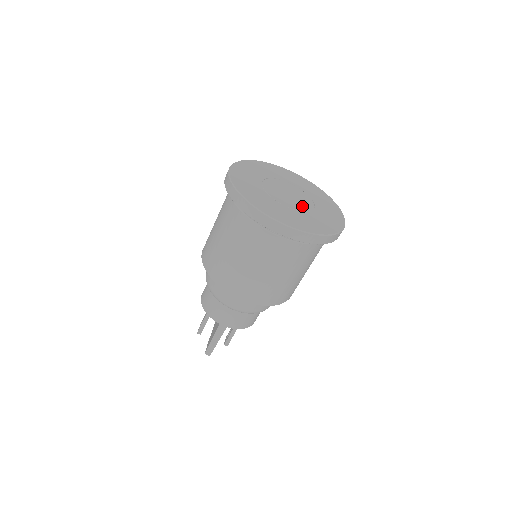
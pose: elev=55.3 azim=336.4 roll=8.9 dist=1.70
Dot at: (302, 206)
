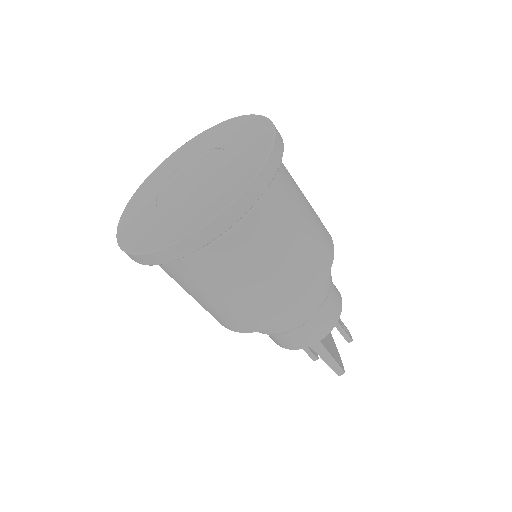
Dot at: (211, 174)
